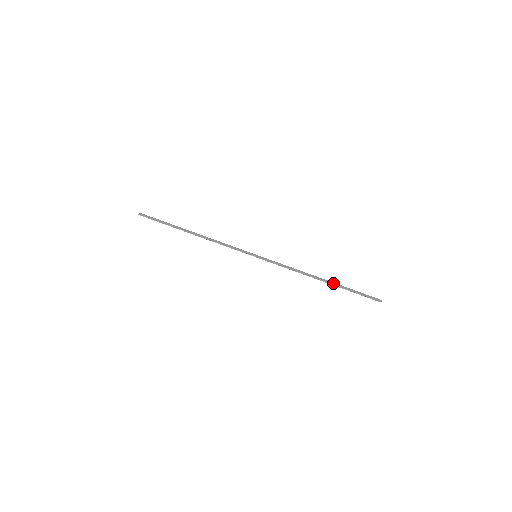
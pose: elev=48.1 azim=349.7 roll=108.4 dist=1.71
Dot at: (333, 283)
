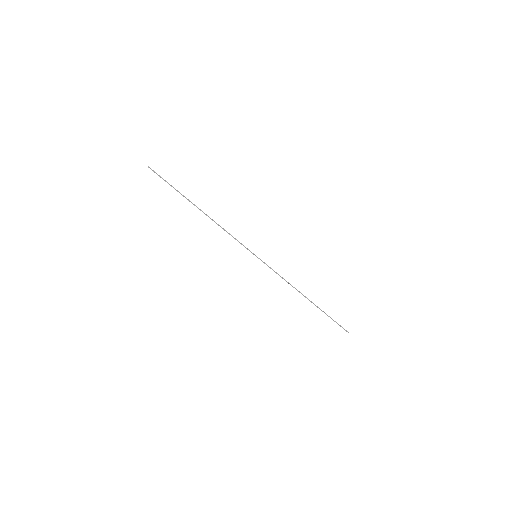
Dot at: occluded
